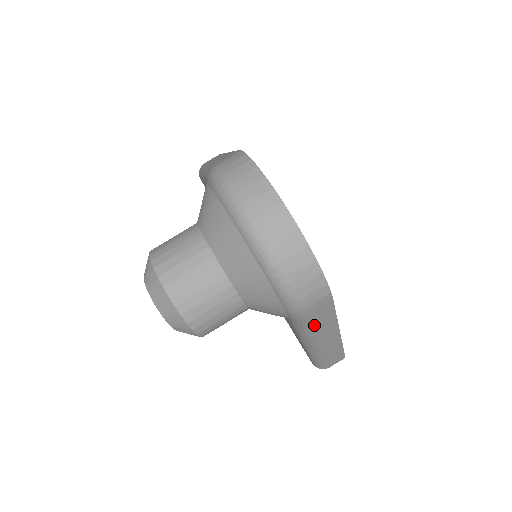
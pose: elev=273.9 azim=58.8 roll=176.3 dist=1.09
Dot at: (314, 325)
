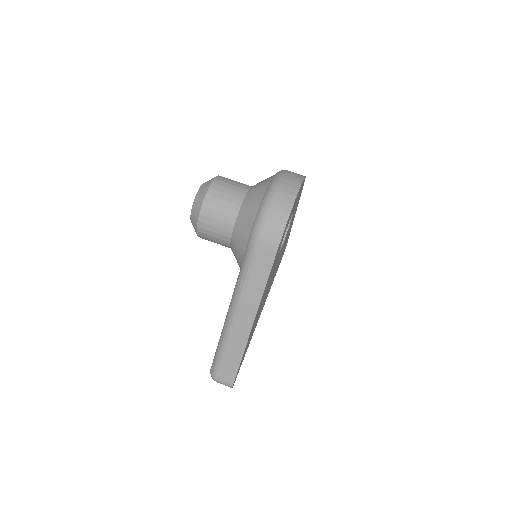
Dot at: (251, 271)
